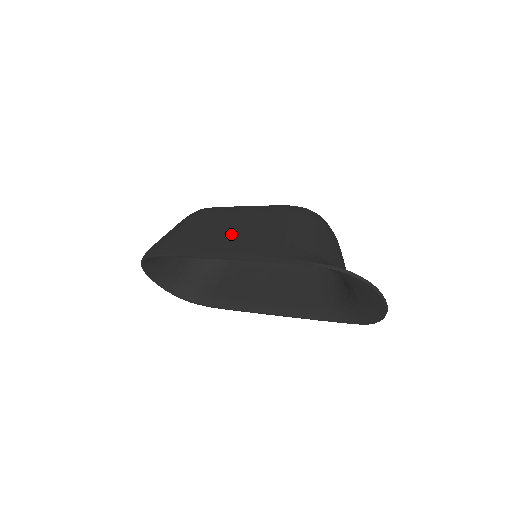
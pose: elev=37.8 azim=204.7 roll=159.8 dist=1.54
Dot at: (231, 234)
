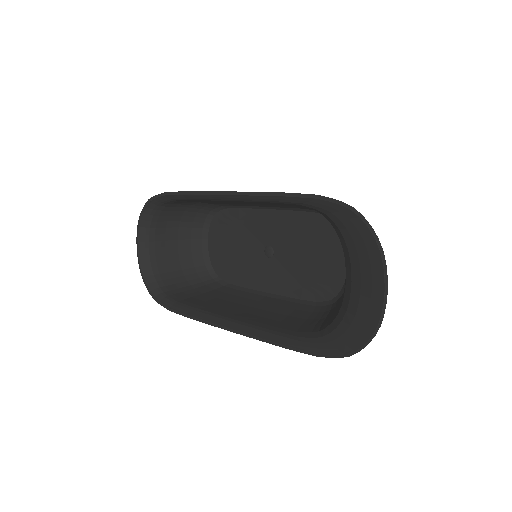
Dot at: occluded
